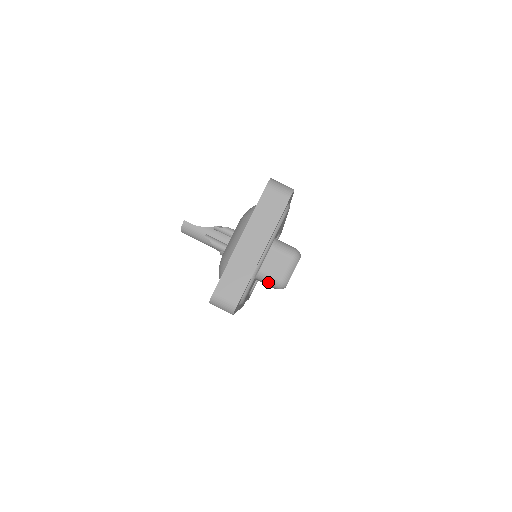
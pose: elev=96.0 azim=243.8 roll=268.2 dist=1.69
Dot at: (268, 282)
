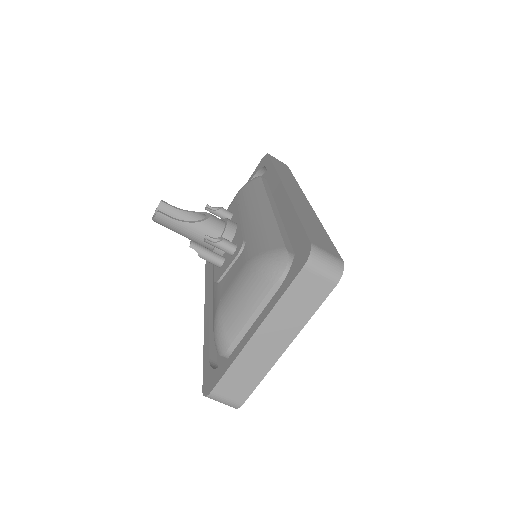
Dot at: occluded
